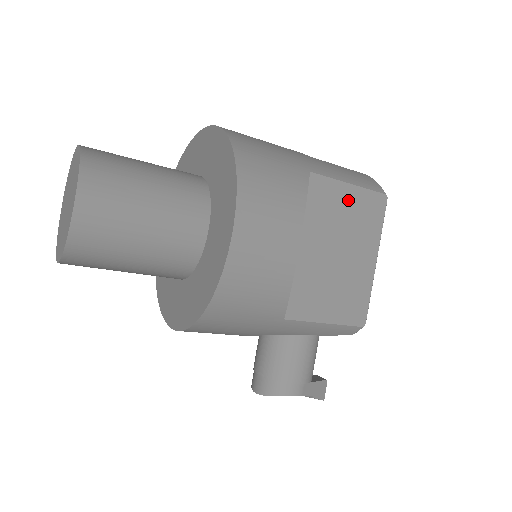
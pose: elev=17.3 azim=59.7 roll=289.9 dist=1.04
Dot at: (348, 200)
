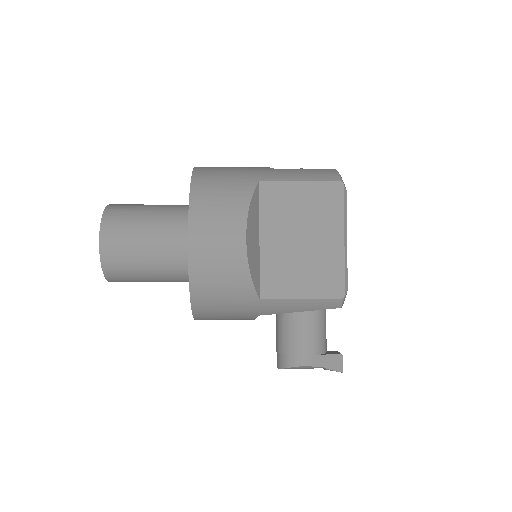
Dot at: (302, 195)
